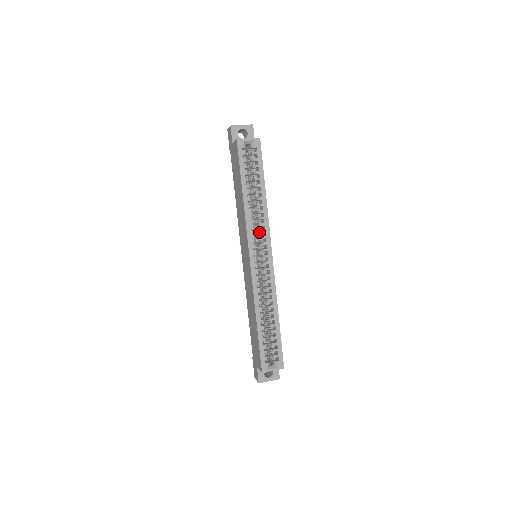
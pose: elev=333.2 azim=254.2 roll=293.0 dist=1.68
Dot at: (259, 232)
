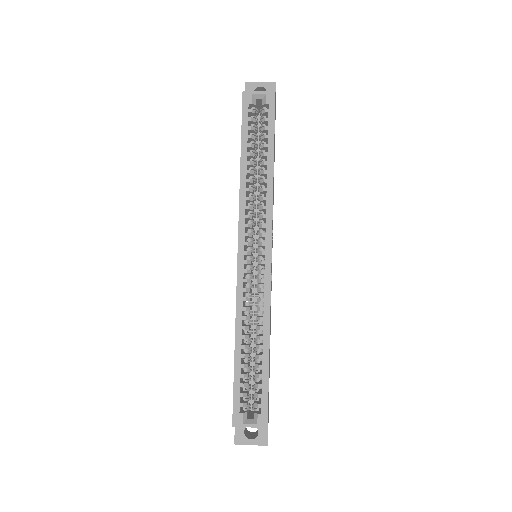
Dot at: occluded
